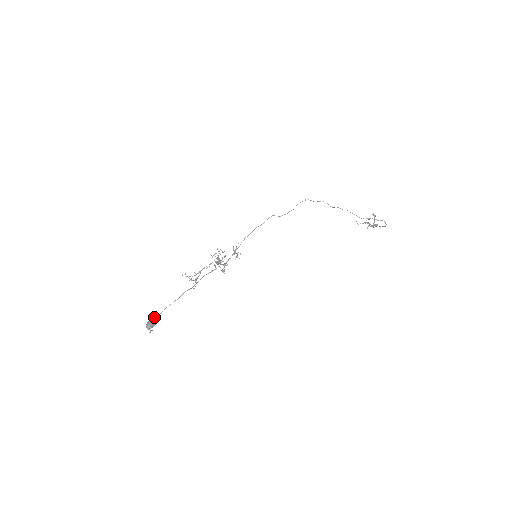
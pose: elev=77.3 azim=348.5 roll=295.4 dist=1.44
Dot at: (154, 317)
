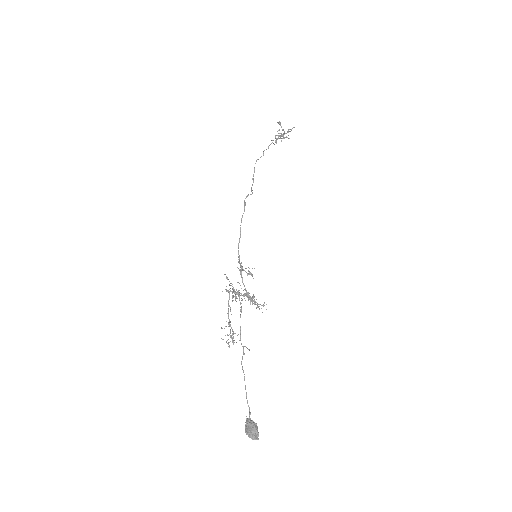
Dot at: (249, 421)
